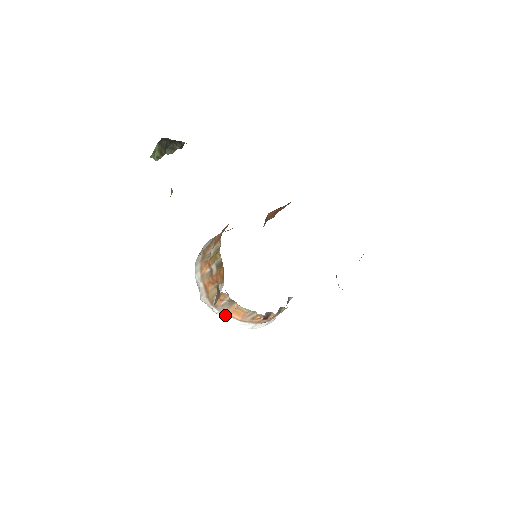
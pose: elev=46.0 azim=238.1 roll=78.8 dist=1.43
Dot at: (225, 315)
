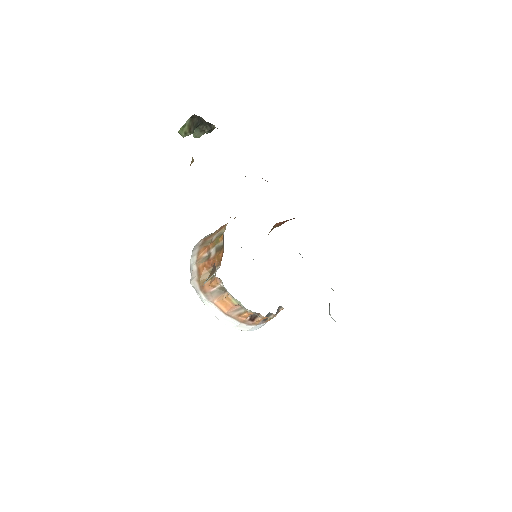
Dot at: (211, 304)
